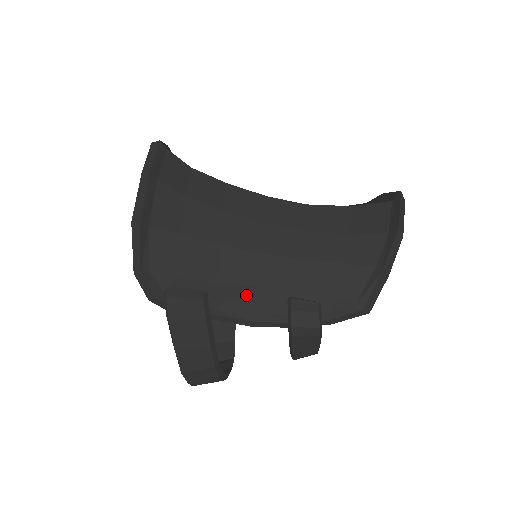
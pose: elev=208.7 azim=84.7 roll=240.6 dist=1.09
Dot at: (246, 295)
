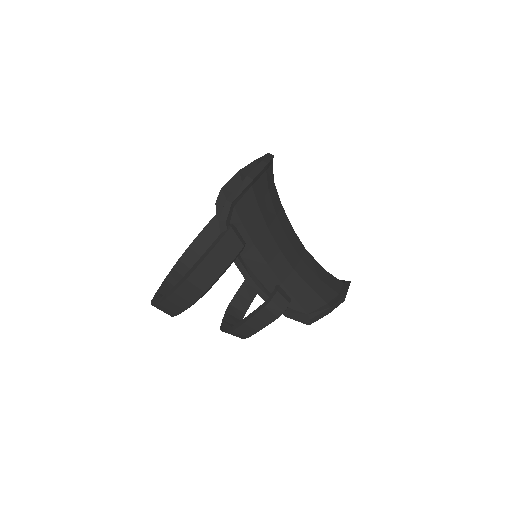
Dot at: (260, 264)
